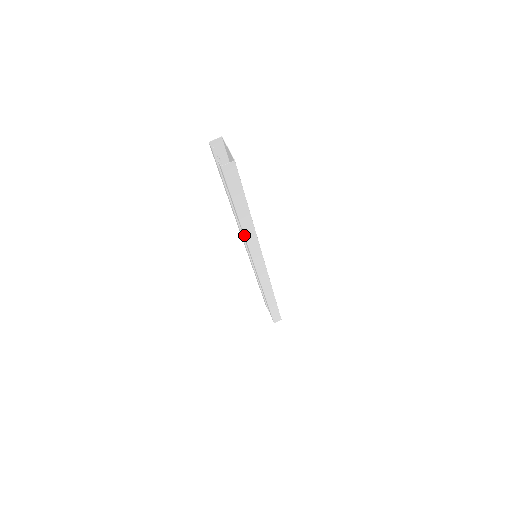
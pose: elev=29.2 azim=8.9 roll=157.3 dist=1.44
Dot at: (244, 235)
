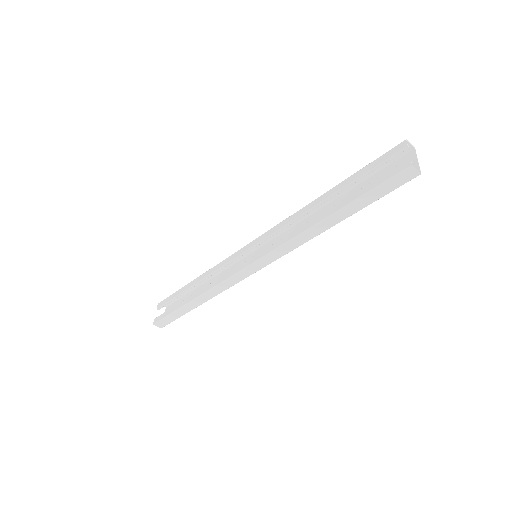
Dot at: (305, 230)
